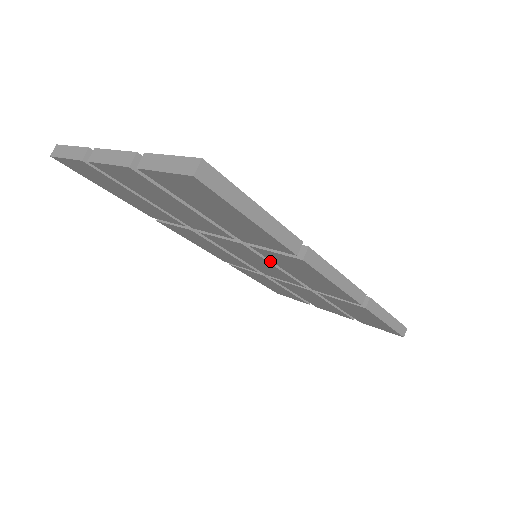
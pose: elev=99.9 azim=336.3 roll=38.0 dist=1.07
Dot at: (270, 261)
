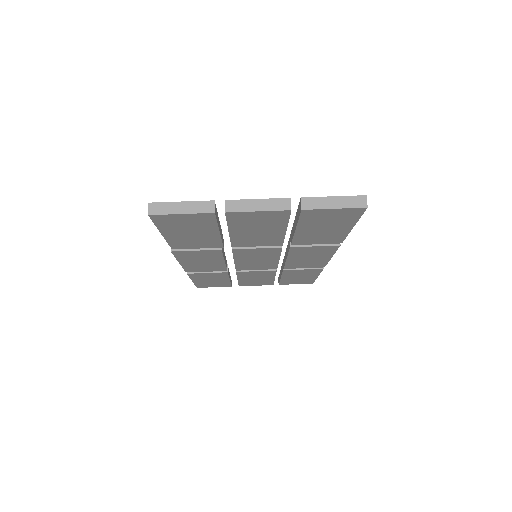
Dot at: occluded
